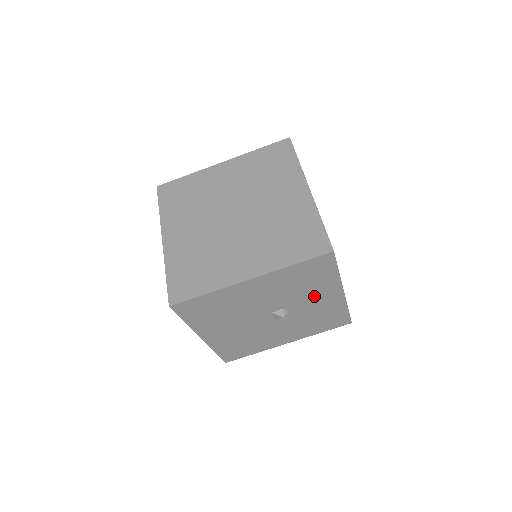
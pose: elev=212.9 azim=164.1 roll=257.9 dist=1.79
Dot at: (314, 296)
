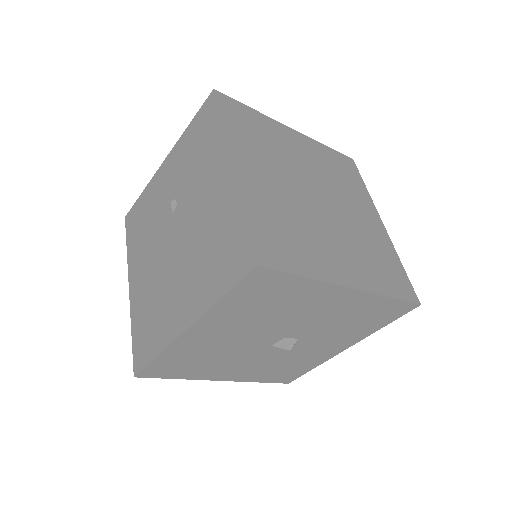
Dot at: (332, 340)
